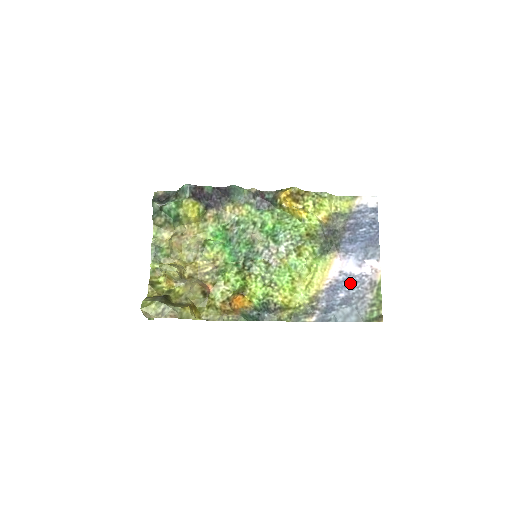
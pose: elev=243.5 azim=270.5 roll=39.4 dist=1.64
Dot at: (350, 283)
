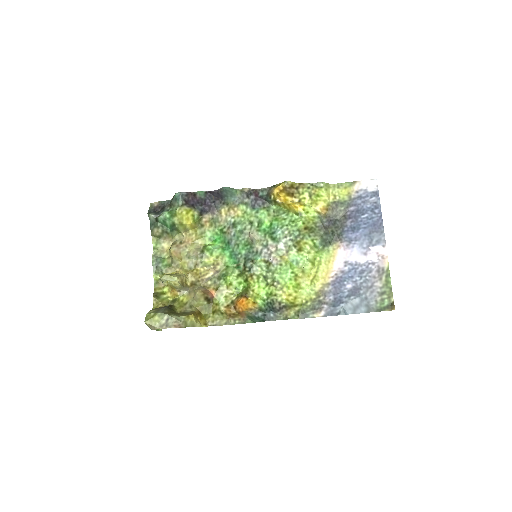
Dot at: (356, 273)
